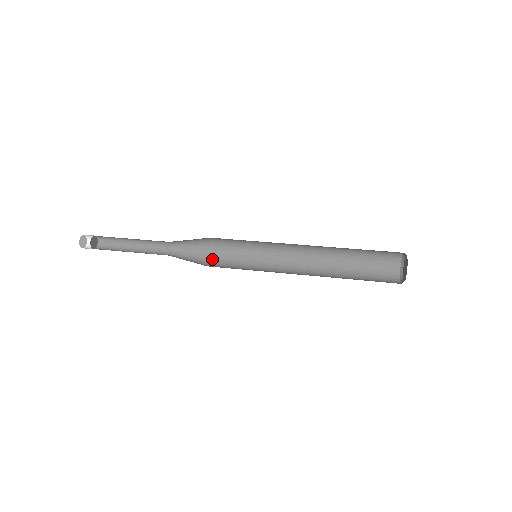
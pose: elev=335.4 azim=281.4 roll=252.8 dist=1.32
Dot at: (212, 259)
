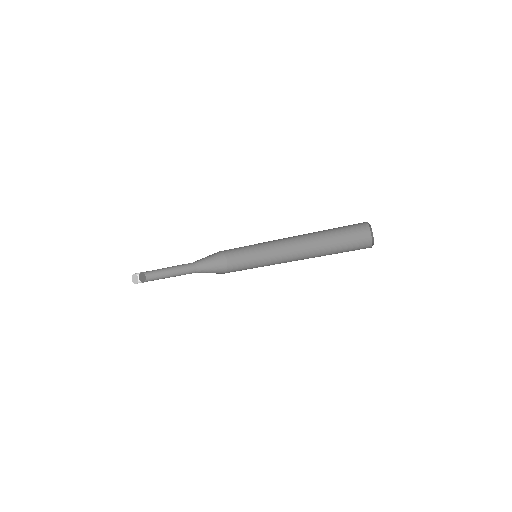
Dot at: occluded
